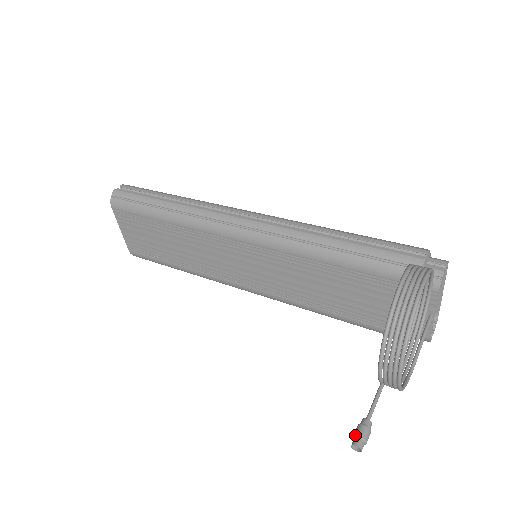
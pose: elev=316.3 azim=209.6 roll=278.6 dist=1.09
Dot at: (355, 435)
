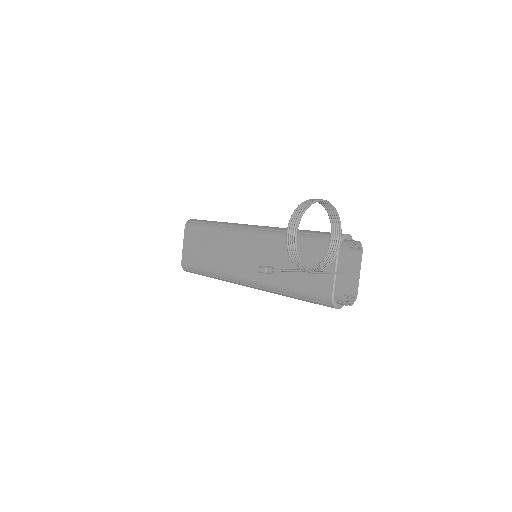
Dot at: (262, 266)
